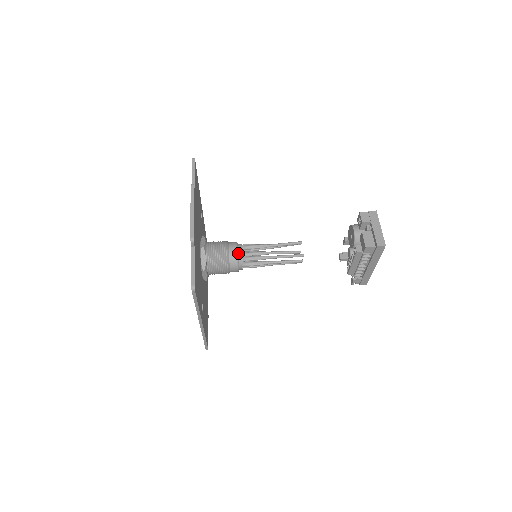
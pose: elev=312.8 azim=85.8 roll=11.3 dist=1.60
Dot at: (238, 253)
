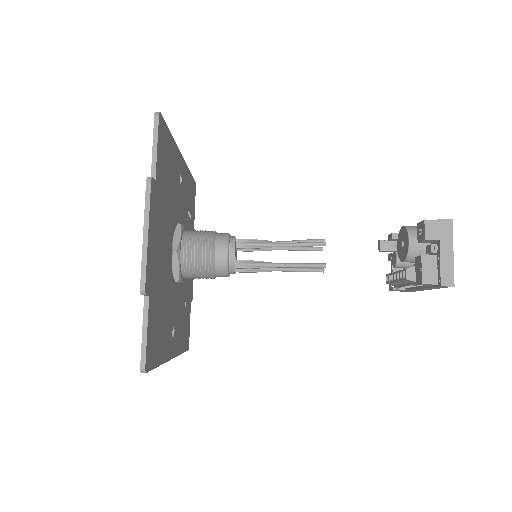
Dot at: (228, 258)
